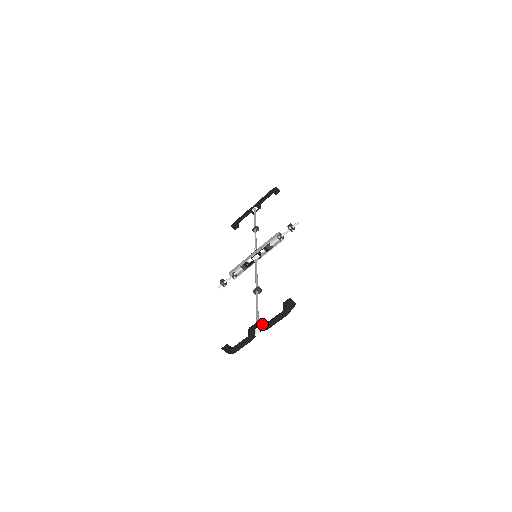
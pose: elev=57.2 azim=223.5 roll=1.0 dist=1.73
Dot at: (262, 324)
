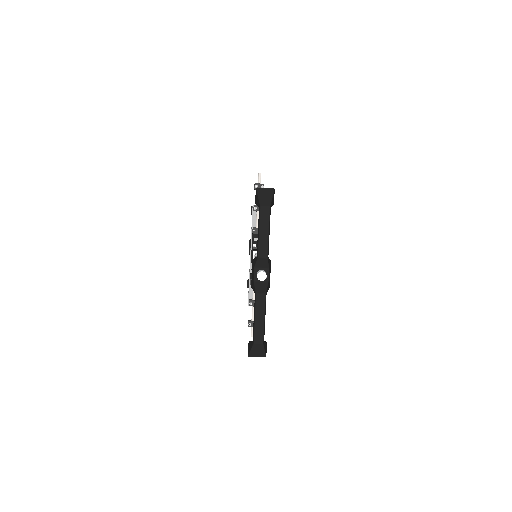
Dot at: (255, 257)
